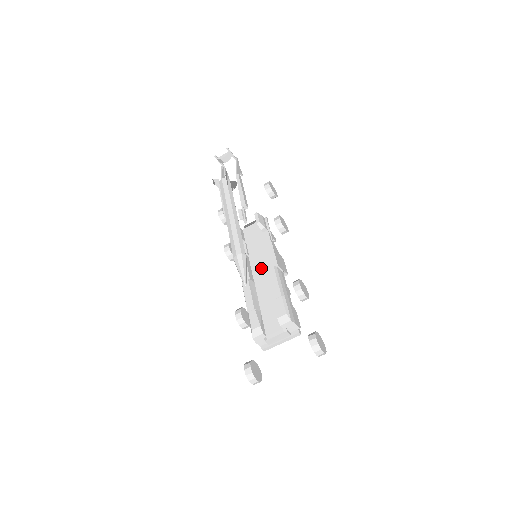
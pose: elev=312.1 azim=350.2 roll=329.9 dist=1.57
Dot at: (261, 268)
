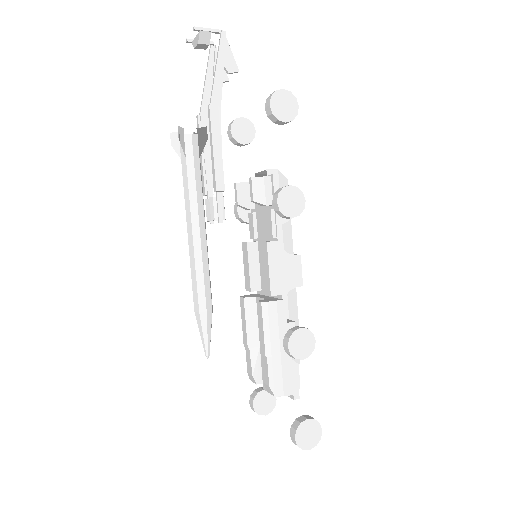
Dot at: occluded
